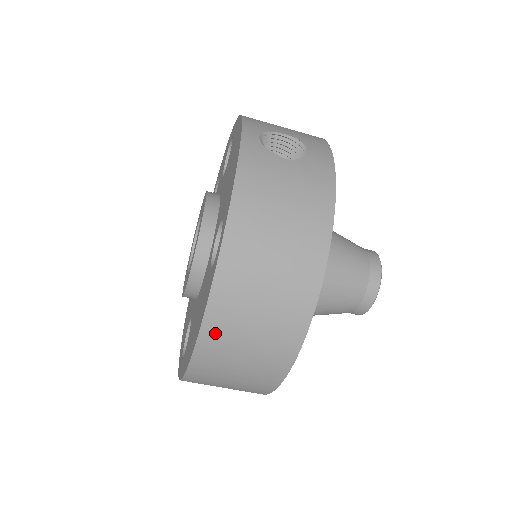
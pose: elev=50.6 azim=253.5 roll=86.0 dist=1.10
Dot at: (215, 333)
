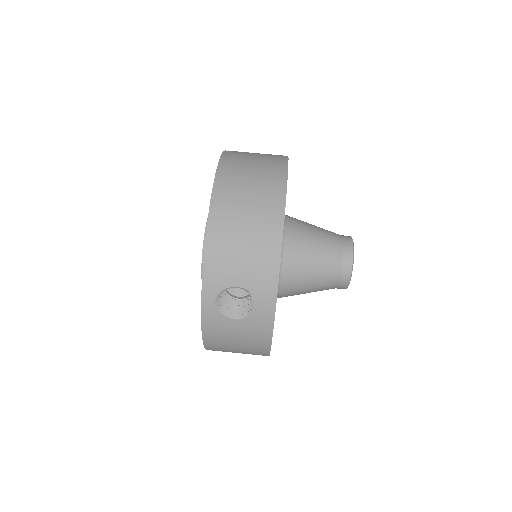
Dot at: occluded
